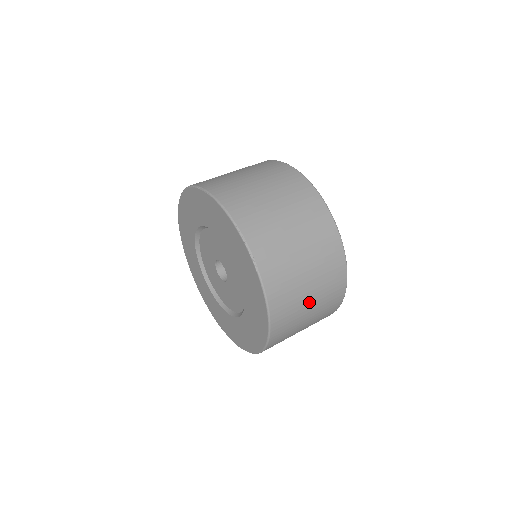
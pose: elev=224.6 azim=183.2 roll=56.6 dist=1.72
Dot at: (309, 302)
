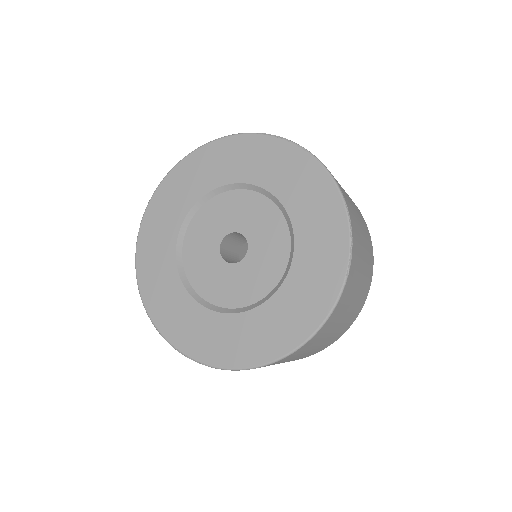
Dot at: (326, 339)
